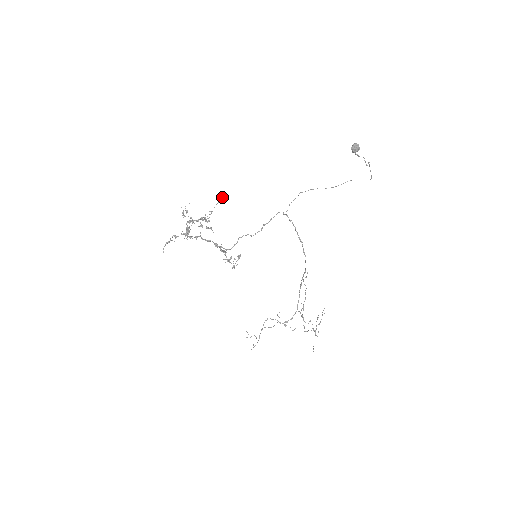
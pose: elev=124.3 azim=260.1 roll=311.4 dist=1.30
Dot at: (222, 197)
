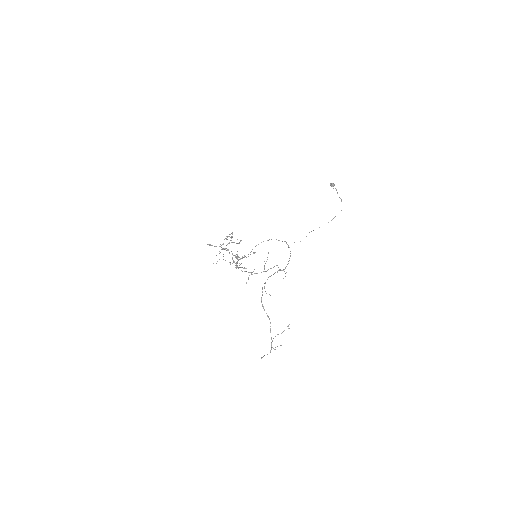
Dot at: occluded
